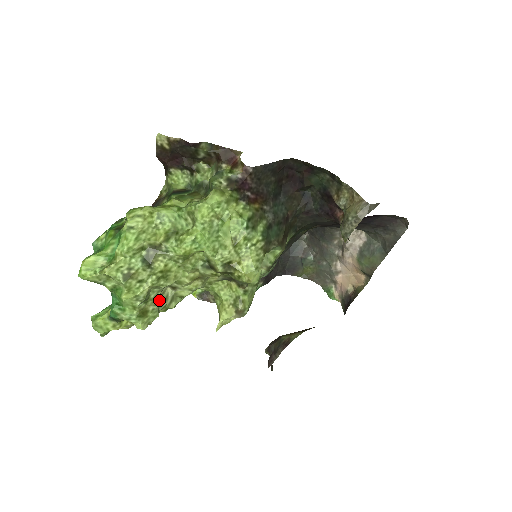
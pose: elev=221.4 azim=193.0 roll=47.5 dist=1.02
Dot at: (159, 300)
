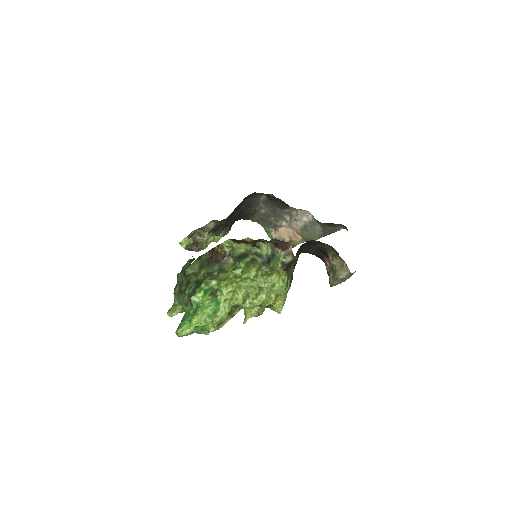
Dot at: occluded
